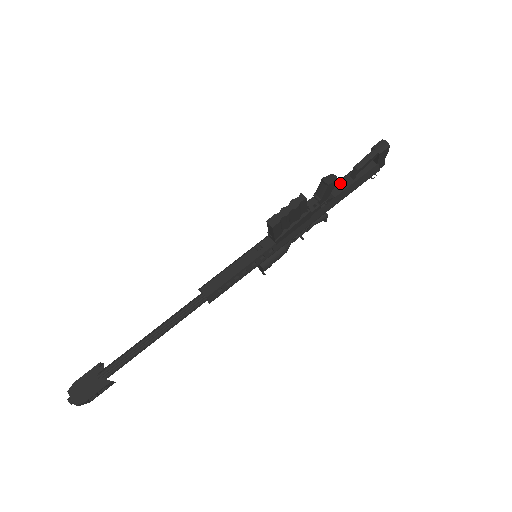
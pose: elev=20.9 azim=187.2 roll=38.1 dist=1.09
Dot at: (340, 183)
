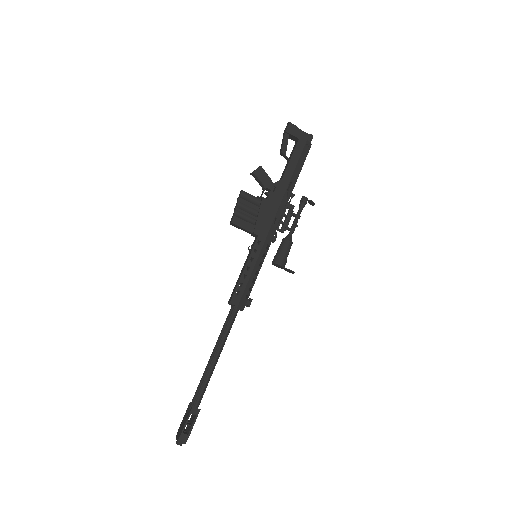
Dot at: (284, 170)
